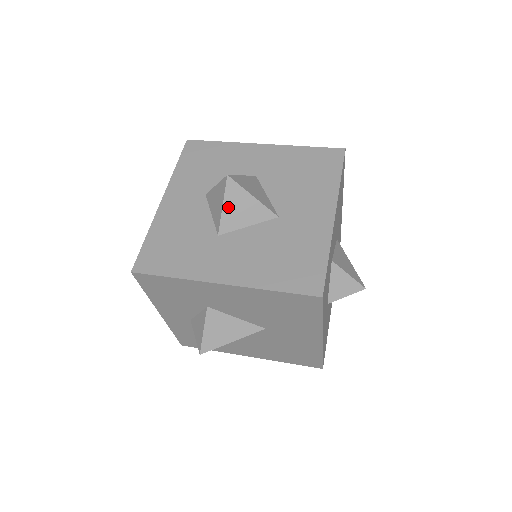
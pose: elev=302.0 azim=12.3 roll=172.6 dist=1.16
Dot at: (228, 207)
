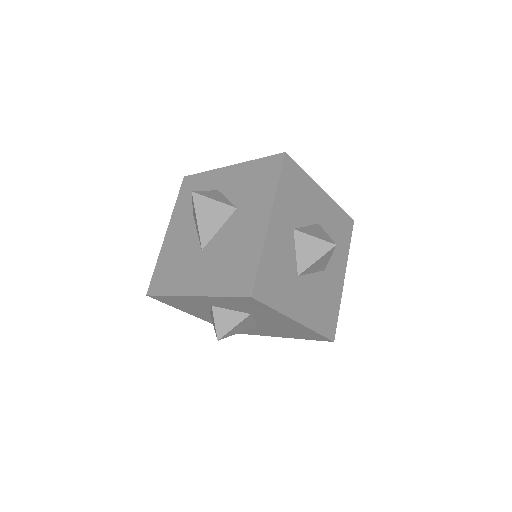
Dot at: (318, 262)
